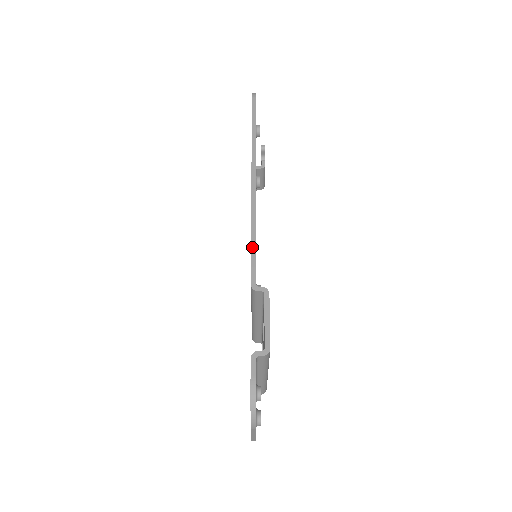
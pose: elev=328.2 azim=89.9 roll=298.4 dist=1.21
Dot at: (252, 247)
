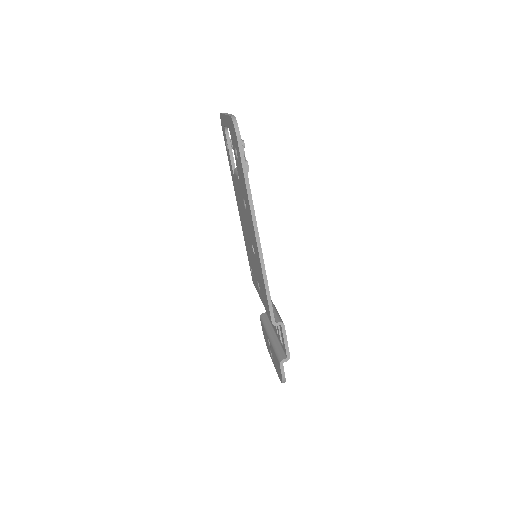
Dot at: (268, 297)
